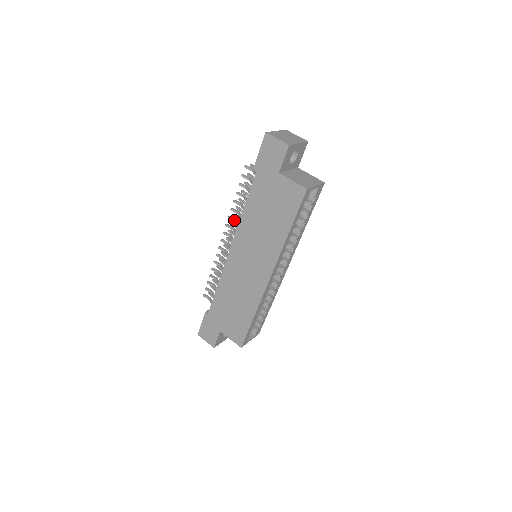
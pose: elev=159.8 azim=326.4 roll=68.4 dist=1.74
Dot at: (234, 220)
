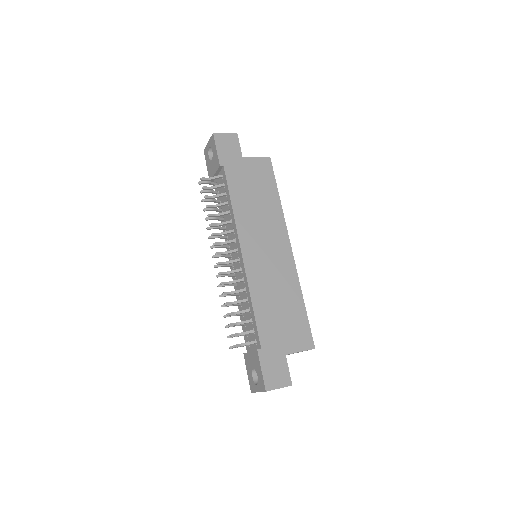
Dot at: (219, 233)
